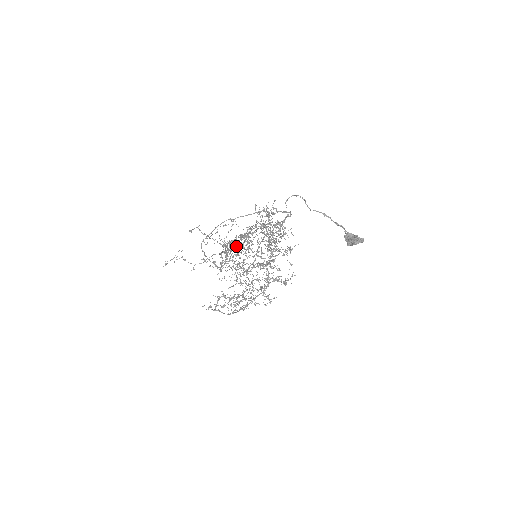
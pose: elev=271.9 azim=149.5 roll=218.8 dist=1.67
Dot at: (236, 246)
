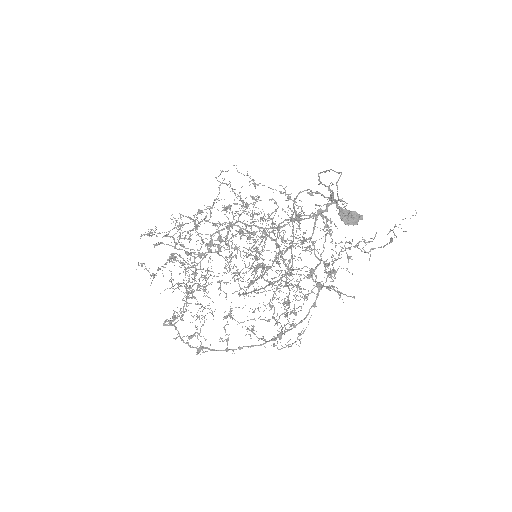
Dot at: (276, 257)
